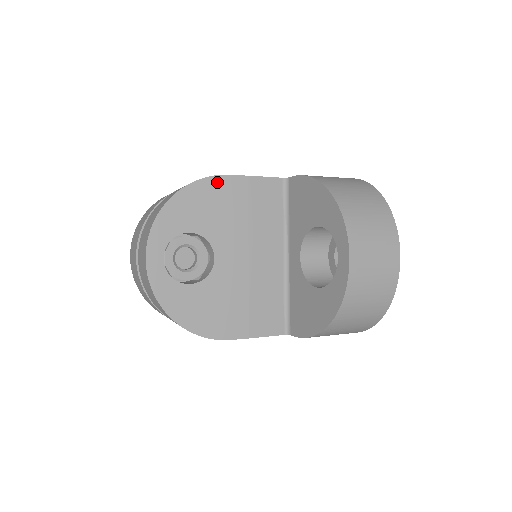
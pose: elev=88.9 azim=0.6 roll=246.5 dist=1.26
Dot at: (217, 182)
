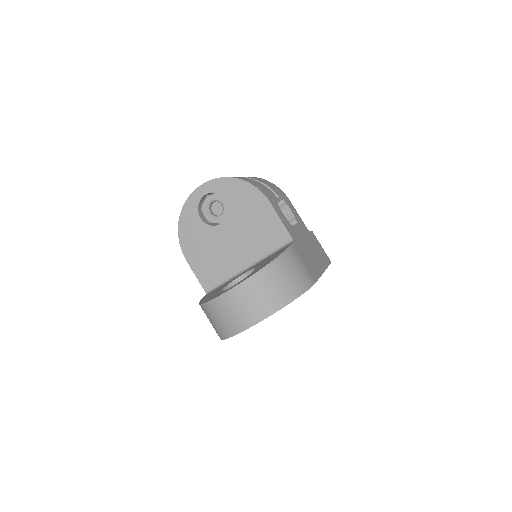
Dot at: (262, 199)
